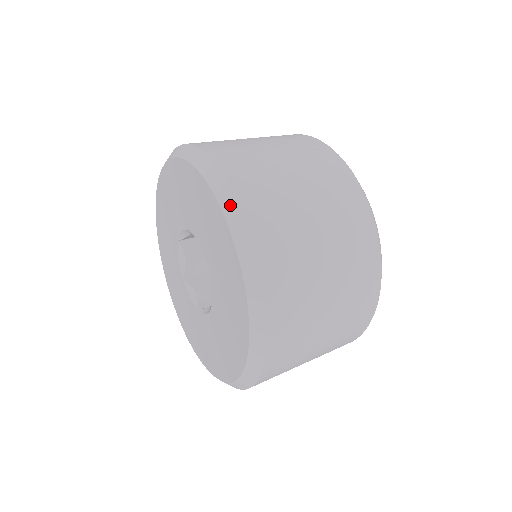
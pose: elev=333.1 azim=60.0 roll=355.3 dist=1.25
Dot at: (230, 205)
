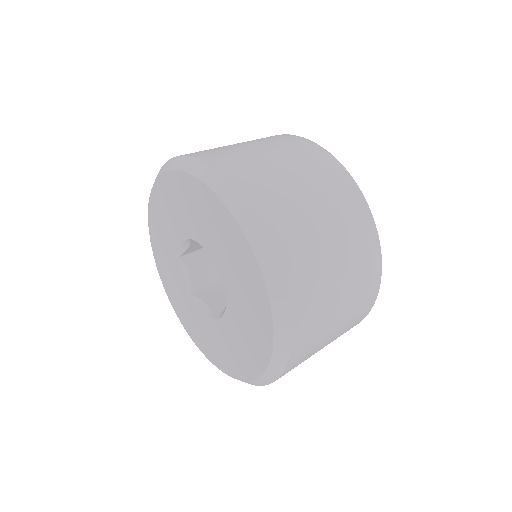
Dot at: (282, 322)
